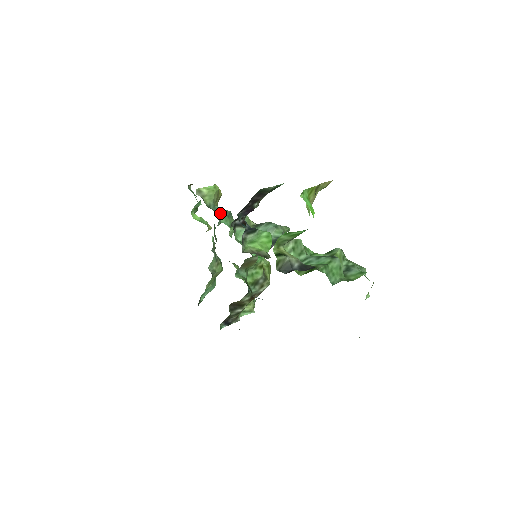
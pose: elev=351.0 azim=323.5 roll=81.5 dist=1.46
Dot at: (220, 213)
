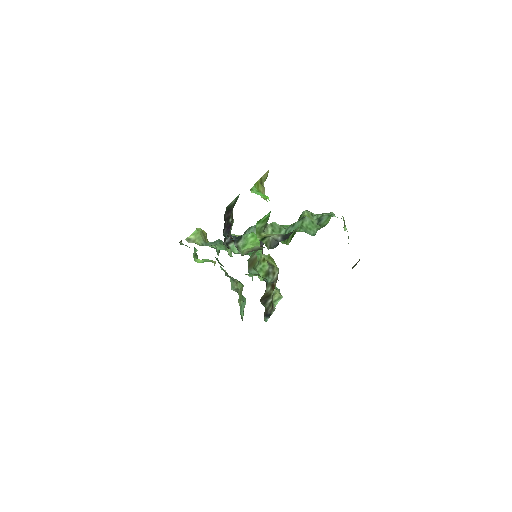
Dot at: occluded
